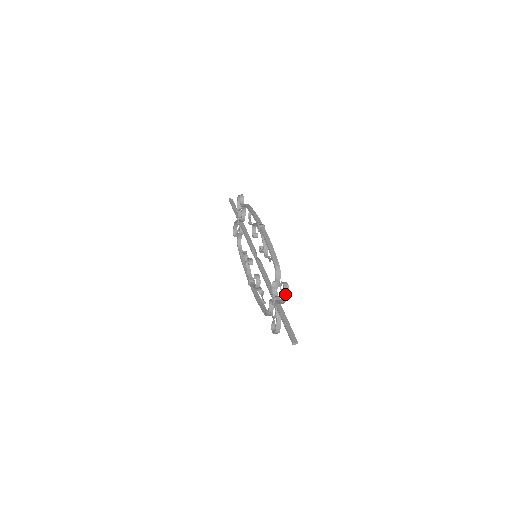
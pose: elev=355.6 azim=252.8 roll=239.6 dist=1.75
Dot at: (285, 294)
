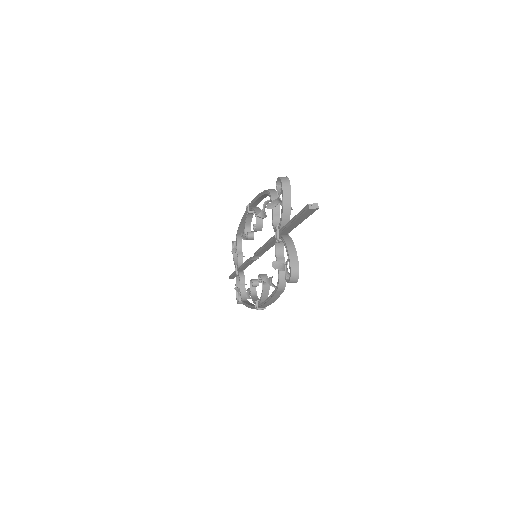
Dot at: (283, 184)
